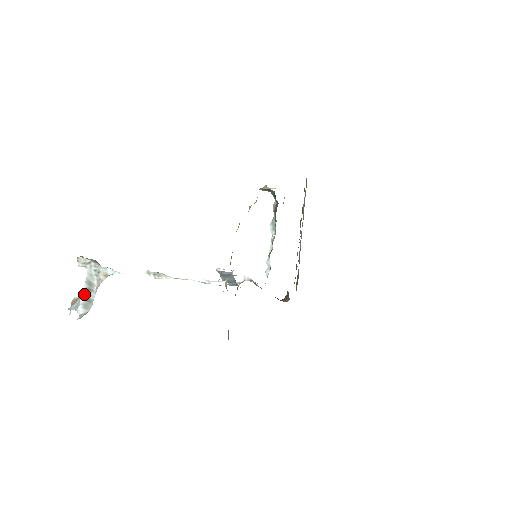
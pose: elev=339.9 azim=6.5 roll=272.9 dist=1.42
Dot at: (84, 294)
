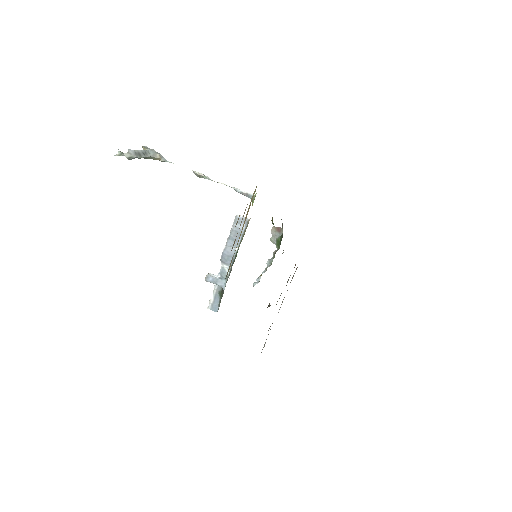
Dot at: (139, 151)
